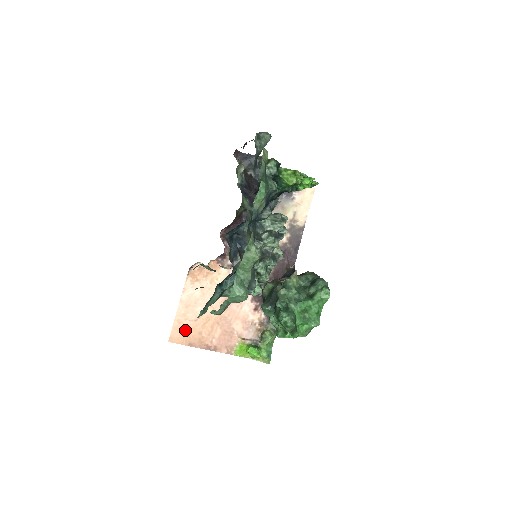
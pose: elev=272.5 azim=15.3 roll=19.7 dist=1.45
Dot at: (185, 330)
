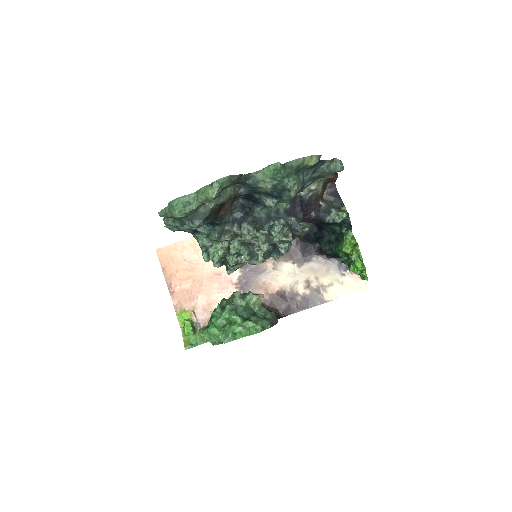
Dot at: (172, 257)
